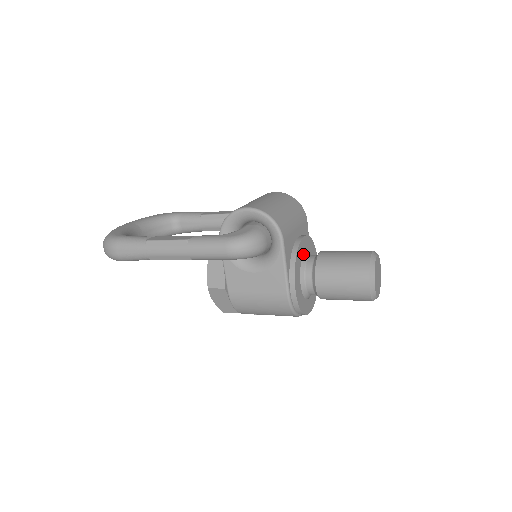
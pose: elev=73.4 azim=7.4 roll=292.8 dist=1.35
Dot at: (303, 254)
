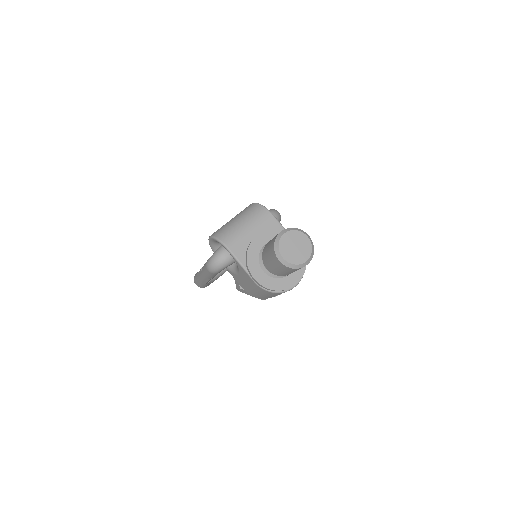
Dot at: (261, 248)
